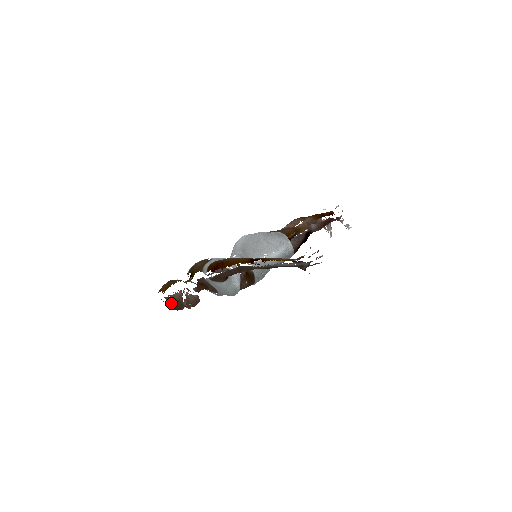
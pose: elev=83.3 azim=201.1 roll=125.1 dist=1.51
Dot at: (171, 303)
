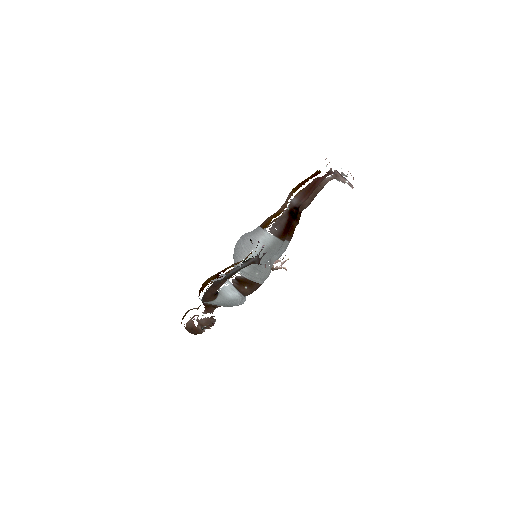
Dot at: (189, 331)
